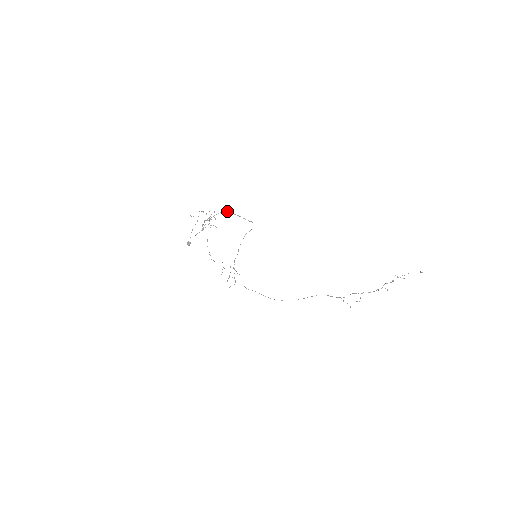
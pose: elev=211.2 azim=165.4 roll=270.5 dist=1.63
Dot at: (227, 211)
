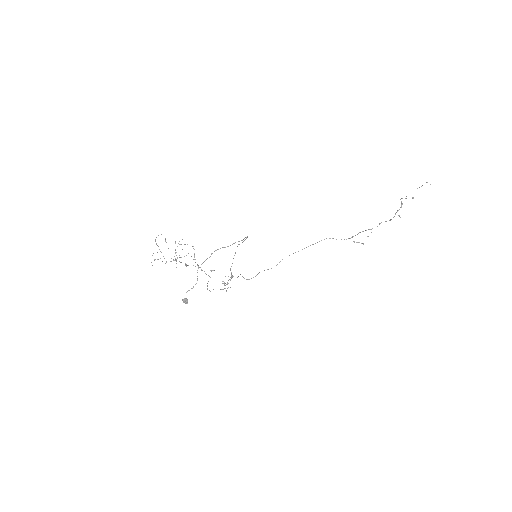
Dot at: occluded
